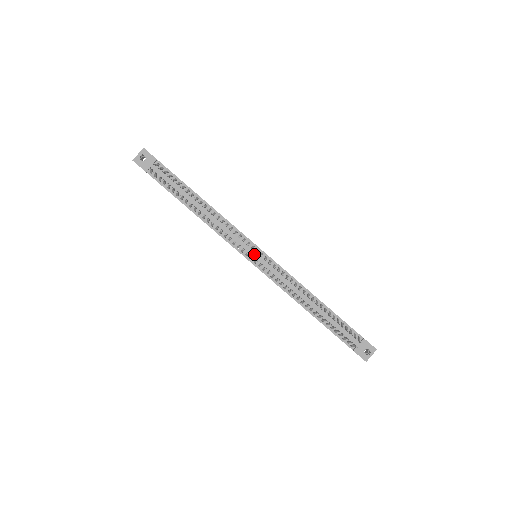
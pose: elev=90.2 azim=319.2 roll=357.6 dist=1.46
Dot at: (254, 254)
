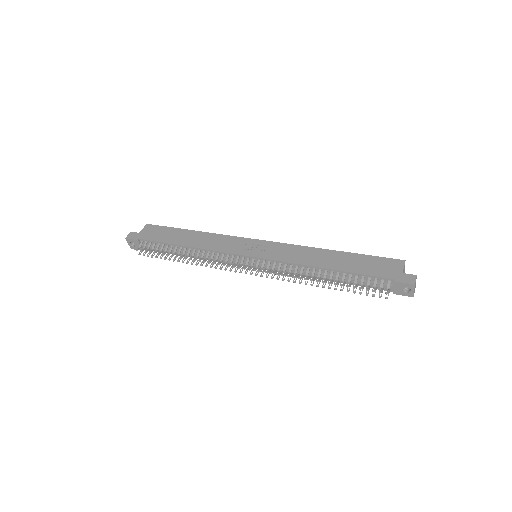
Dot at: (249, 264)
